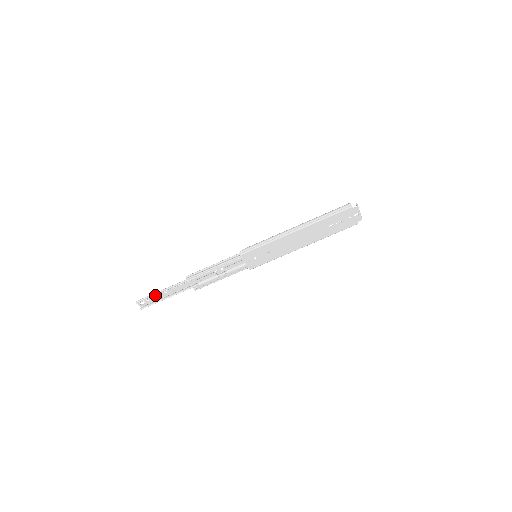
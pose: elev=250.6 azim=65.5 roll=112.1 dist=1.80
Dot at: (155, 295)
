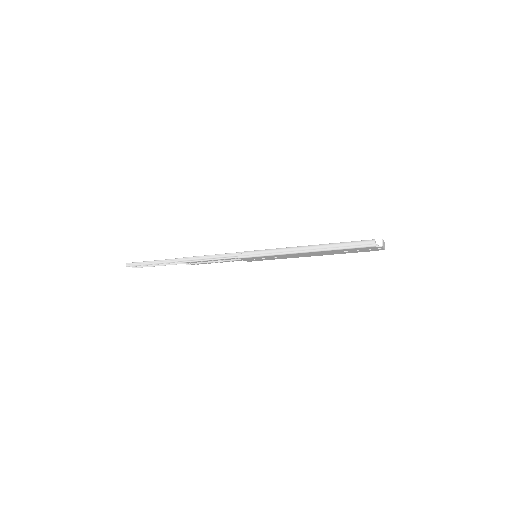
Dot at: (146, 265)
